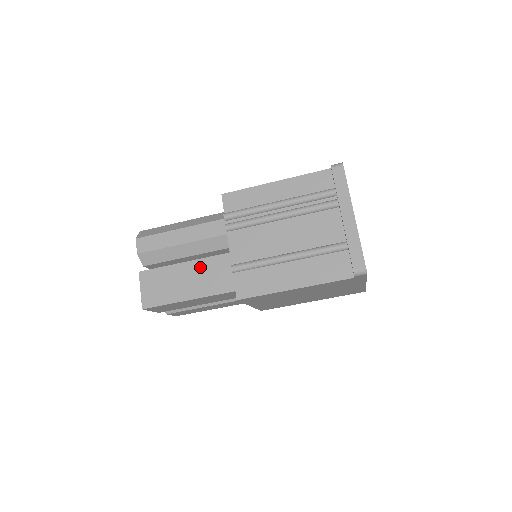
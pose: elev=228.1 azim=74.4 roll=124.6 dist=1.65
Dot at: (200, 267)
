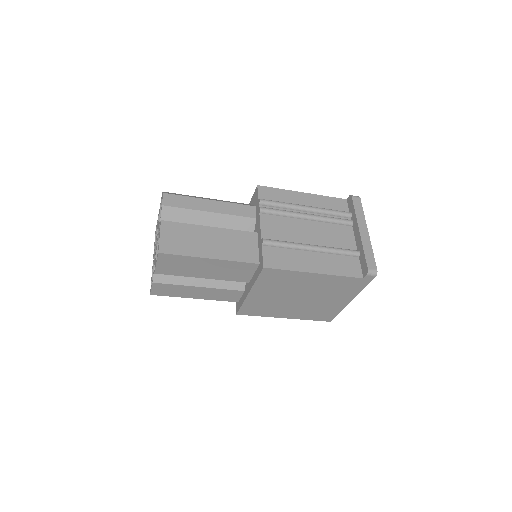
Dot at: (225, 235)
